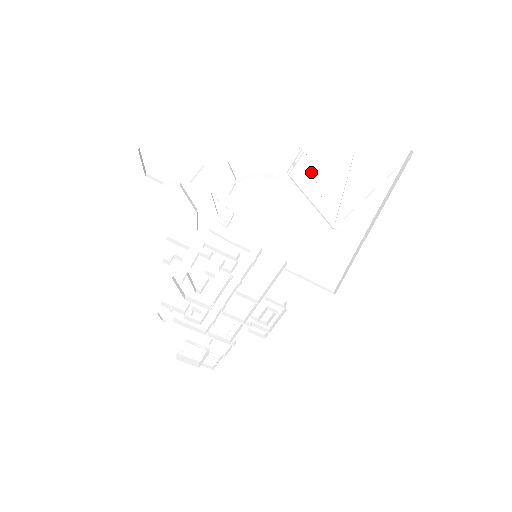
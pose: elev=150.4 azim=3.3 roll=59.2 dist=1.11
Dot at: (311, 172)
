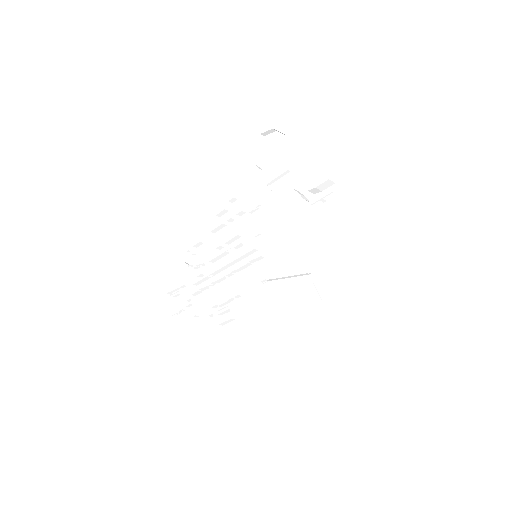
Dot at: (330, 216)
